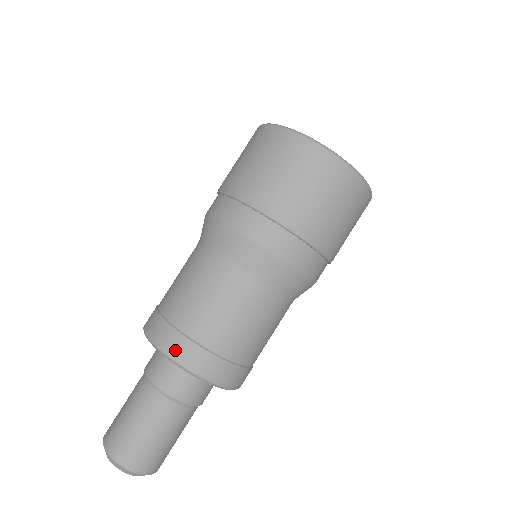
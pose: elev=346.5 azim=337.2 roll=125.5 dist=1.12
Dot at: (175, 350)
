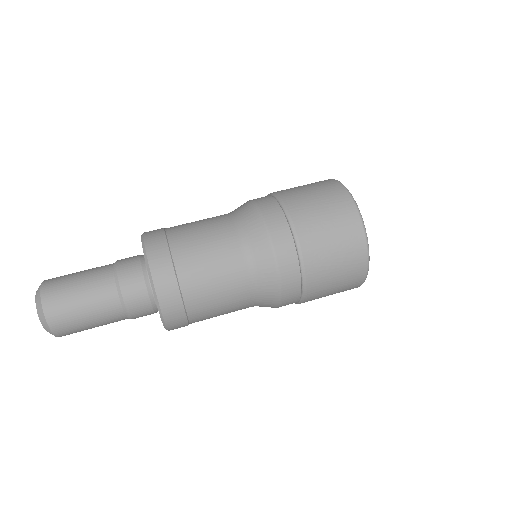
Dot at: (166, 298)
